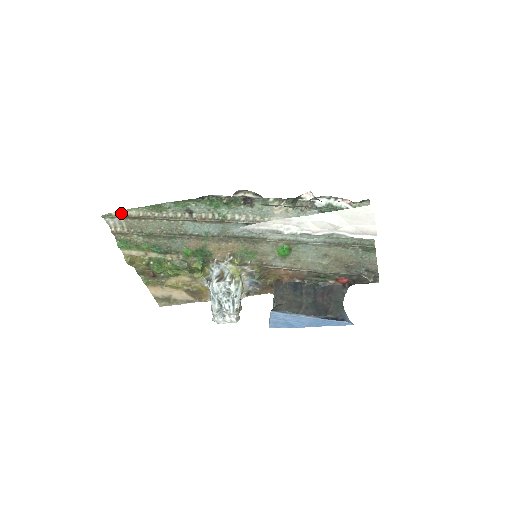
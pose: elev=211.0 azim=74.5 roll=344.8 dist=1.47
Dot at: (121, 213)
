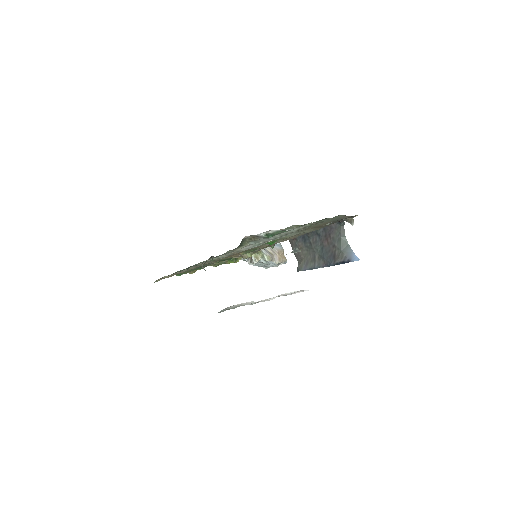
Dot at: (161, 279)
